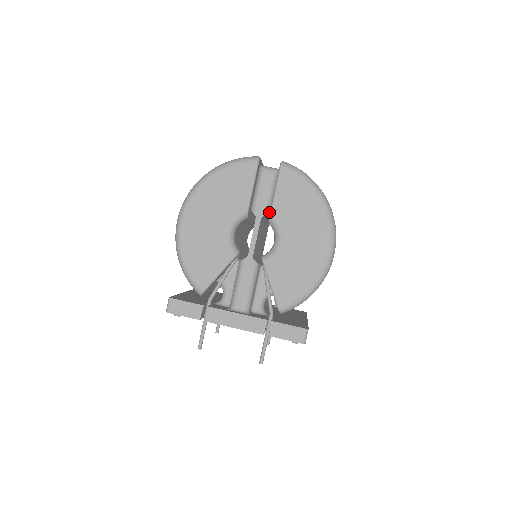
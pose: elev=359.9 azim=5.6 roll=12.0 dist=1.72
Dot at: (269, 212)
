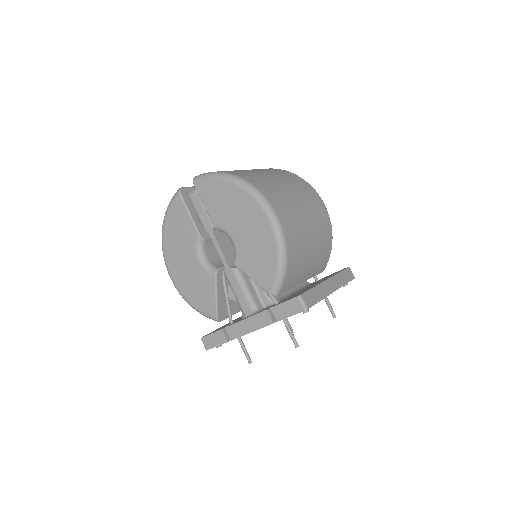
Dot at: occluded
